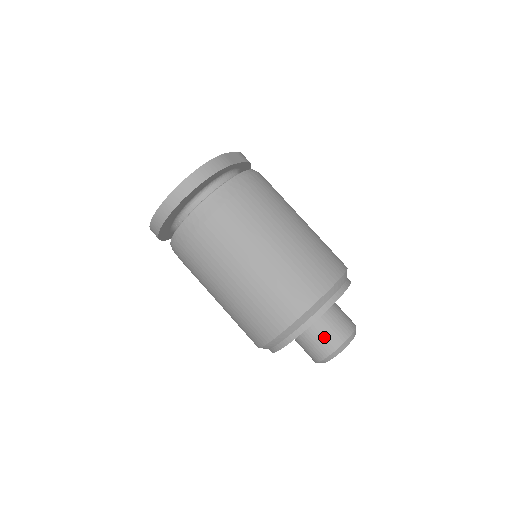
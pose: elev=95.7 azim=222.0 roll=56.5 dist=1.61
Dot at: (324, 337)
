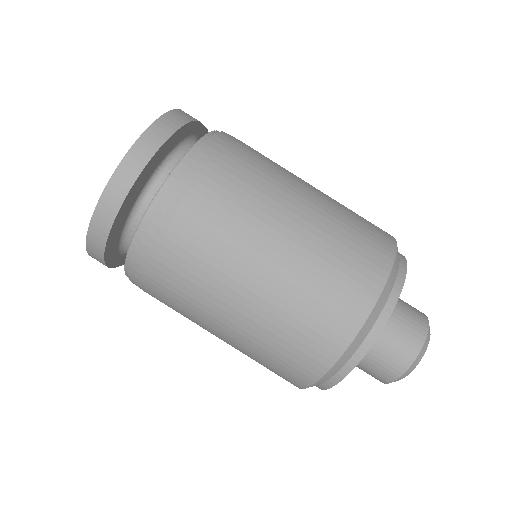
Dot at: (400, 333)
